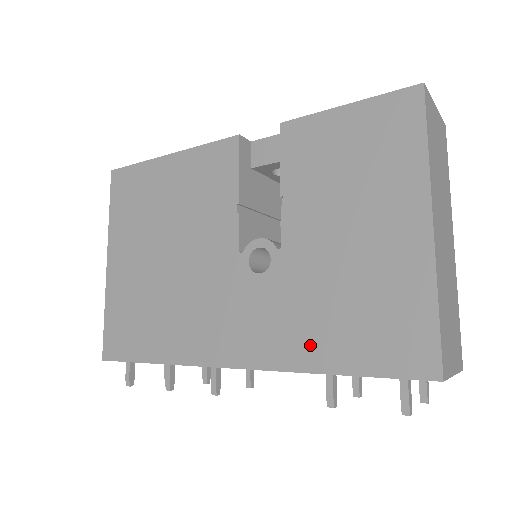
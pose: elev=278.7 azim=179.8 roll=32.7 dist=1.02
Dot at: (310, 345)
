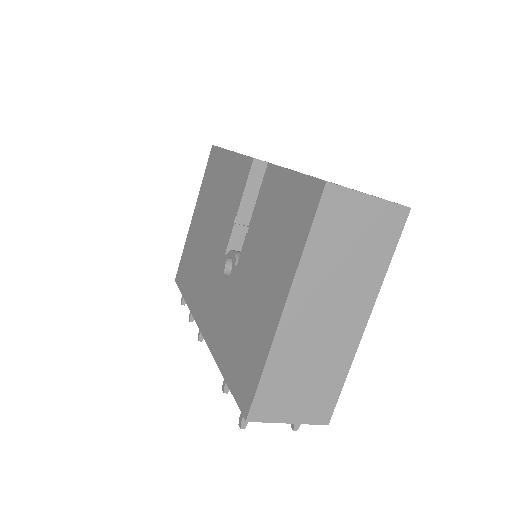
Dot at: (222, 345)
